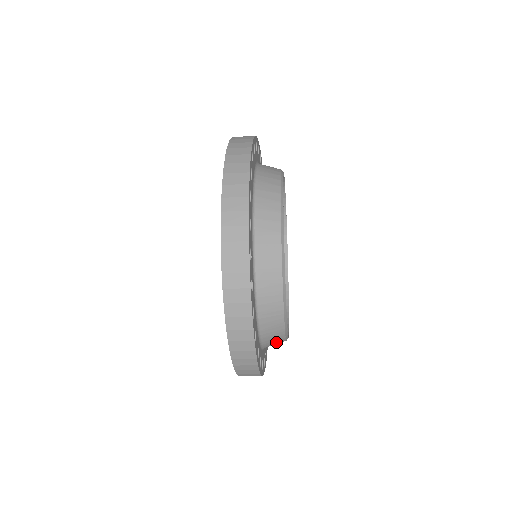
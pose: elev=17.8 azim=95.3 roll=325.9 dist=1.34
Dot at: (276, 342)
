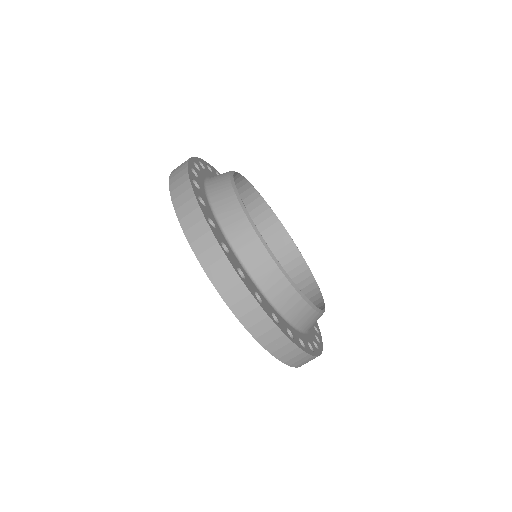
Dot at: (231, 211)
